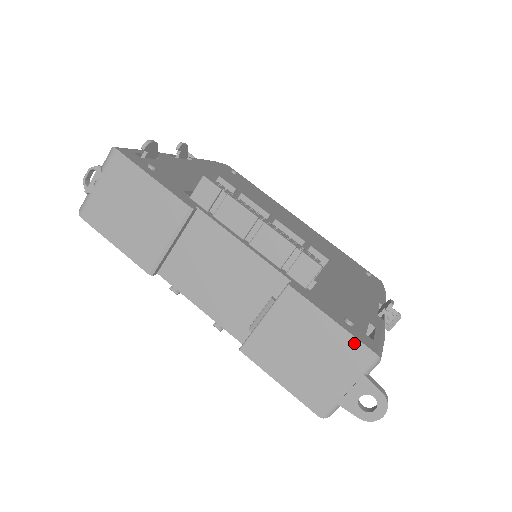
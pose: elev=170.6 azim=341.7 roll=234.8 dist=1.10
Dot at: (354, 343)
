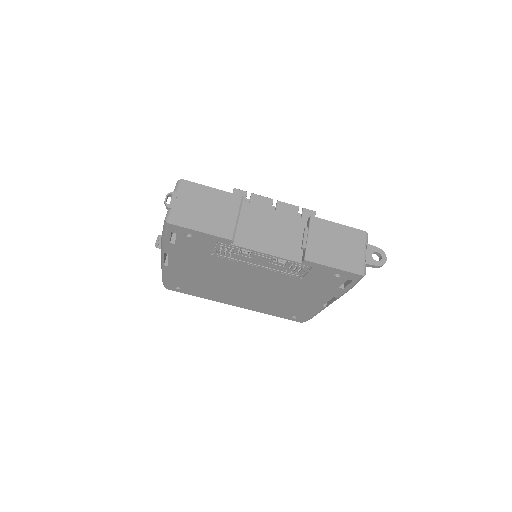
Dot at: (354, 230)
